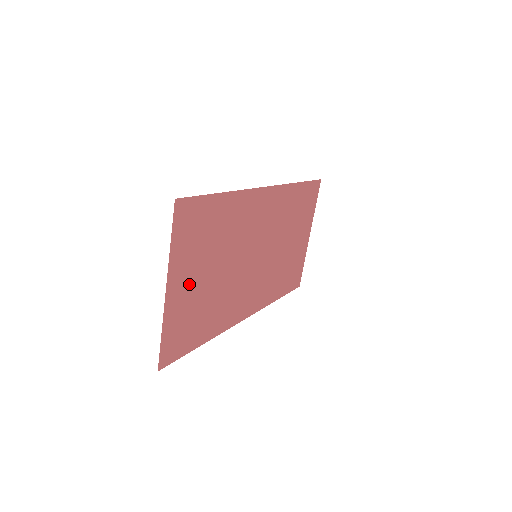
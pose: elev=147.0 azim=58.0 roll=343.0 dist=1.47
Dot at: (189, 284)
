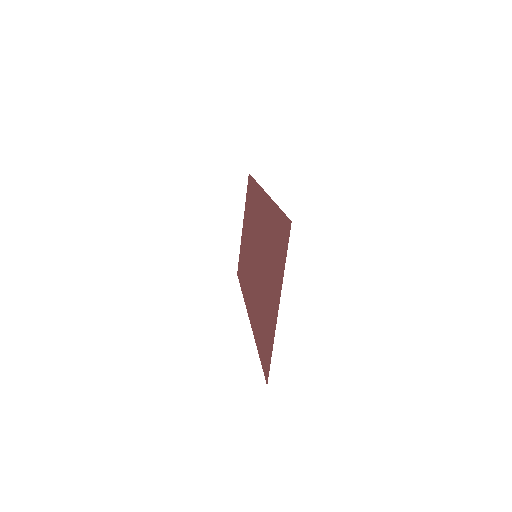
Dot at: (272, 297)
